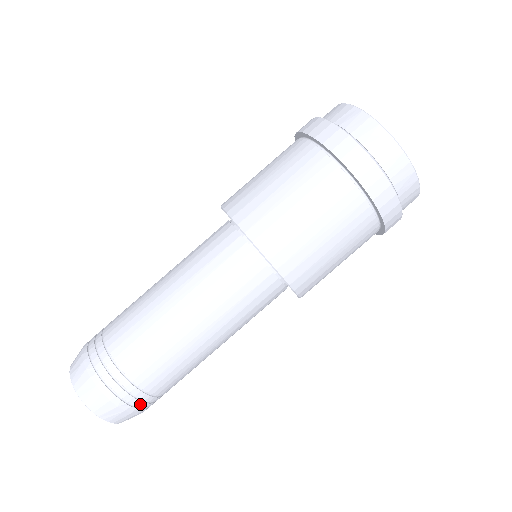
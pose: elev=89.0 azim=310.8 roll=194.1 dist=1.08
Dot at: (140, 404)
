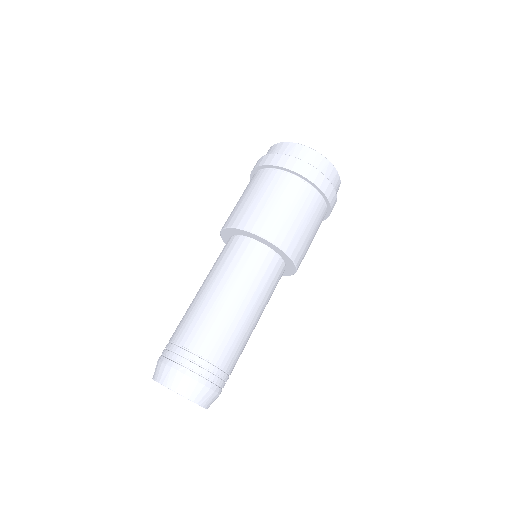
Dot at: (222, 383)
